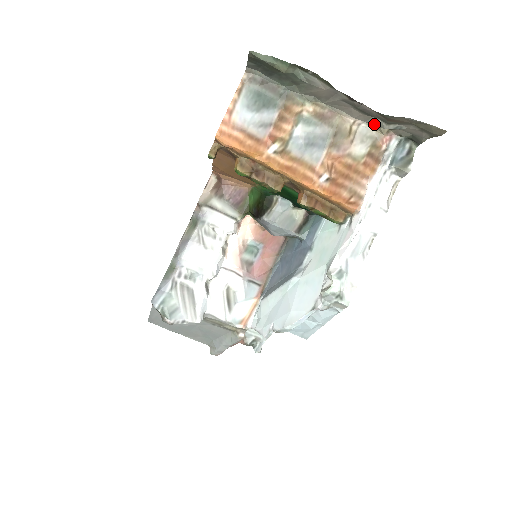
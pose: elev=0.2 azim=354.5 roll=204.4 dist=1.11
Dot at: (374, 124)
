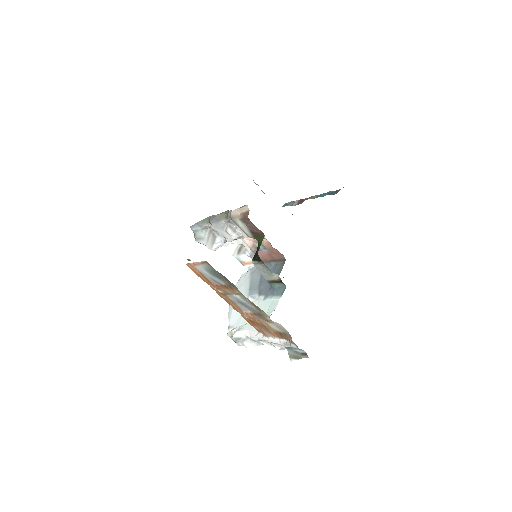
Dot at: occluded
